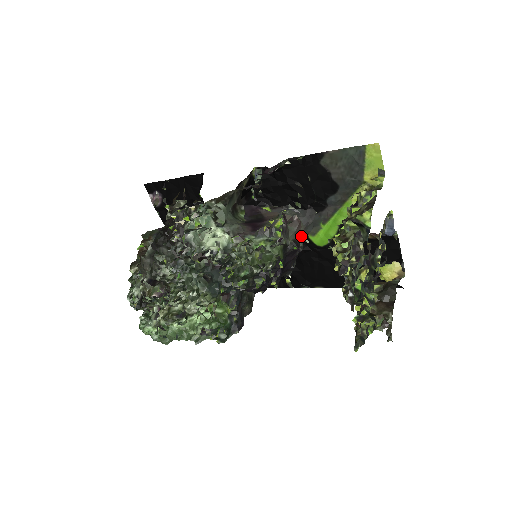
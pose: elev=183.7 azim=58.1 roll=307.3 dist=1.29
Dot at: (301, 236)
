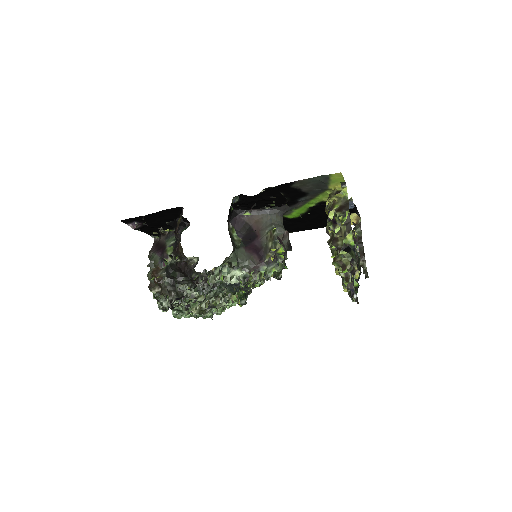
Dot at: occluded
